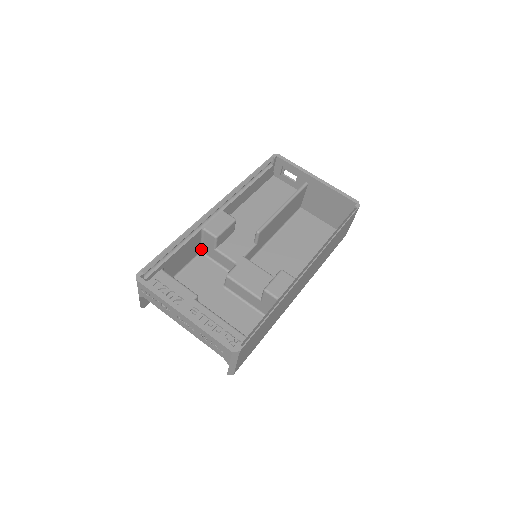
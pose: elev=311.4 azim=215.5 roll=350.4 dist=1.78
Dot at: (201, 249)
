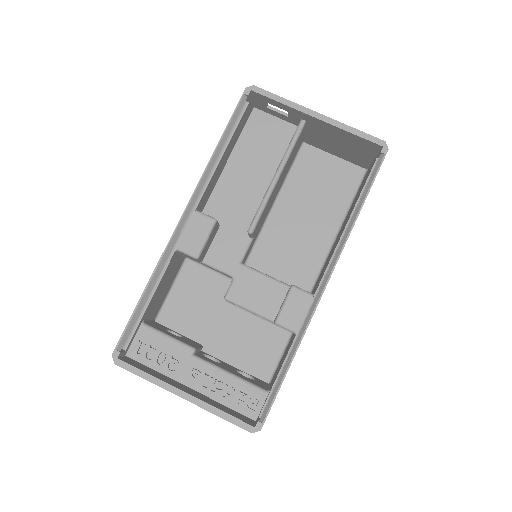
Dot at: (185, 257)
